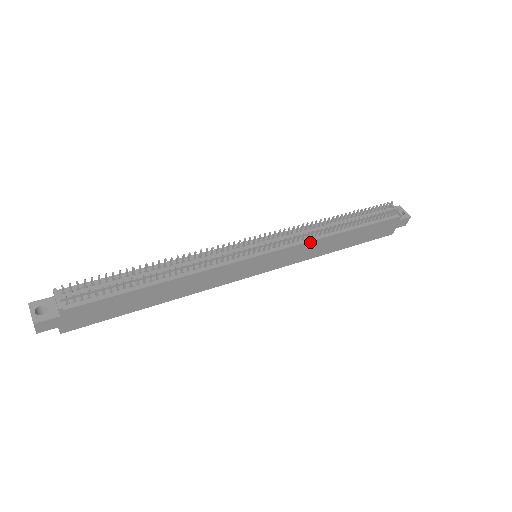
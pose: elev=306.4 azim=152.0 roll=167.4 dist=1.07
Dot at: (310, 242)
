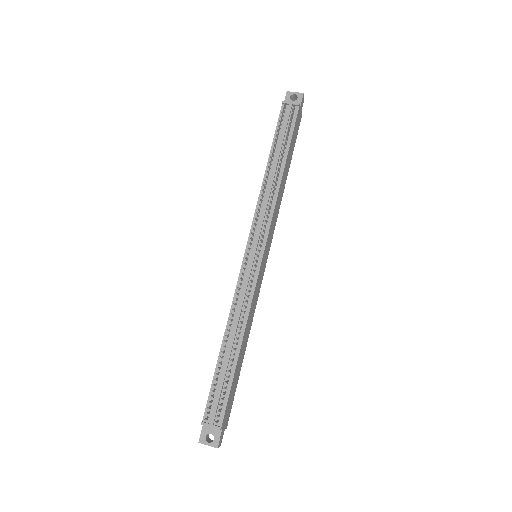
Dot at: (275, 208)
